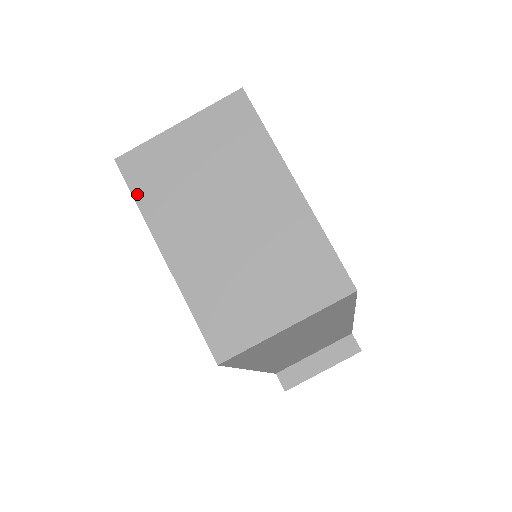
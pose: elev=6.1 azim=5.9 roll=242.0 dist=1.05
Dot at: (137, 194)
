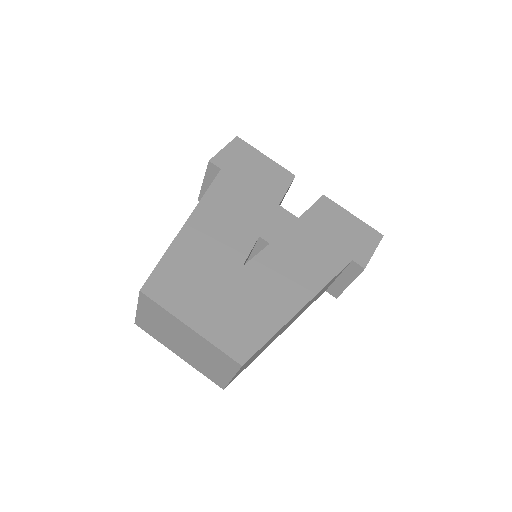
Dot at: (151, 335)
